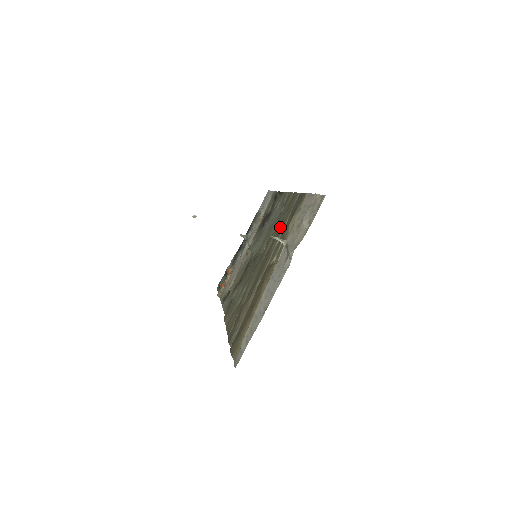
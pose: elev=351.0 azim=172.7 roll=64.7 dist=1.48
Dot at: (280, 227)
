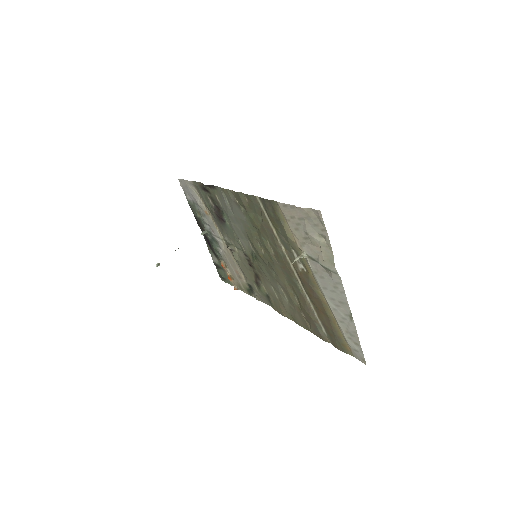
Dot at: (267, 232)
